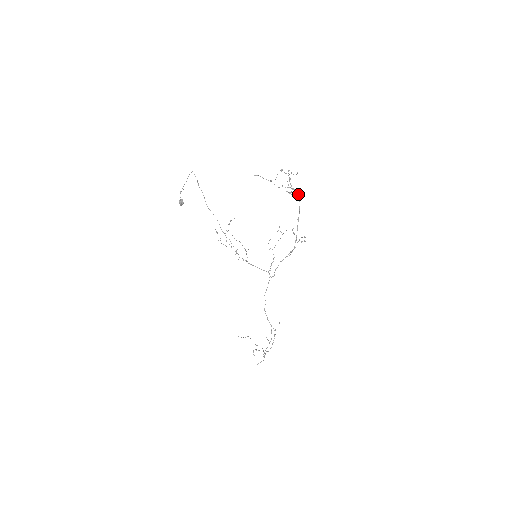
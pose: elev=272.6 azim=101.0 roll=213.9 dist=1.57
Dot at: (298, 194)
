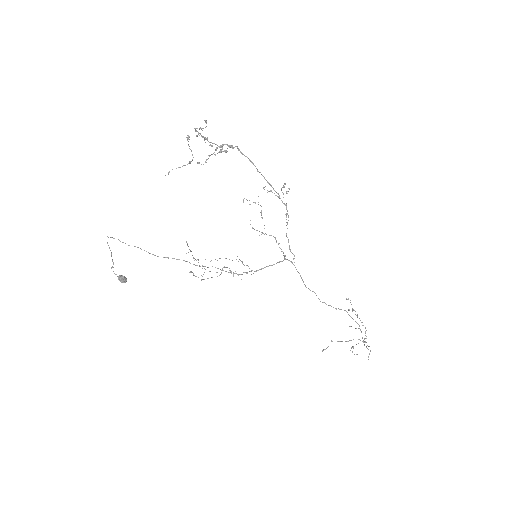
Dot at: (231, 145)
